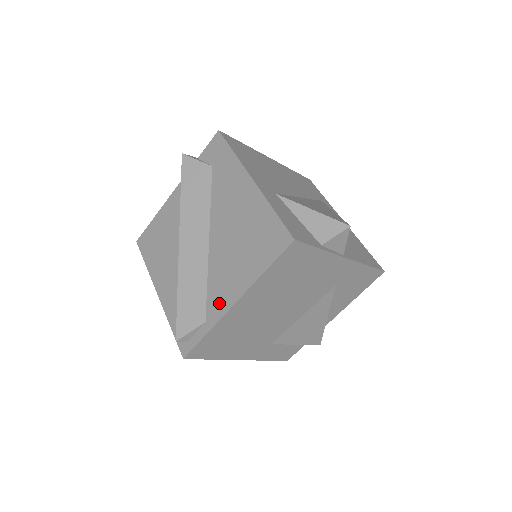
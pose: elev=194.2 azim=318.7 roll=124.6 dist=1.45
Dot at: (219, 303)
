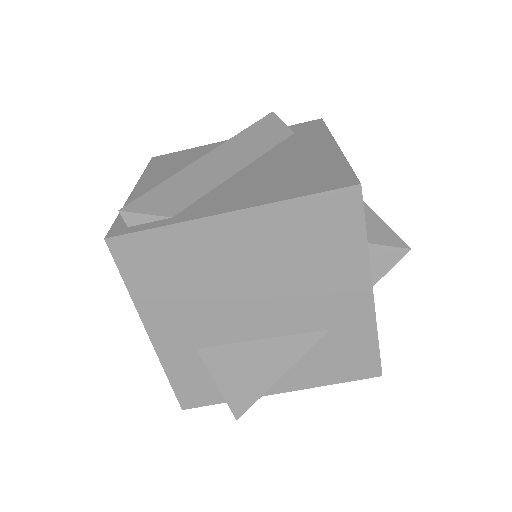
Dot at: (208, 207)
